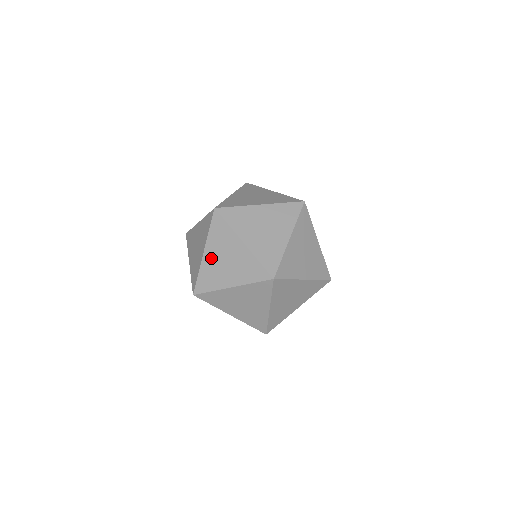
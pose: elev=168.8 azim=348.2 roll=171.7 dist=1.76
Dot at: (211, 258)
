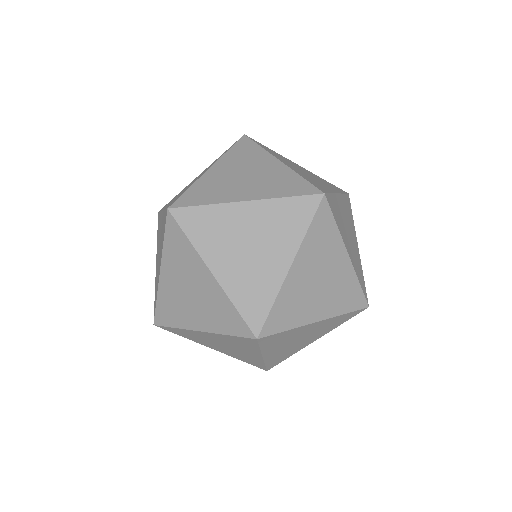
Dot at: (277, 352)
